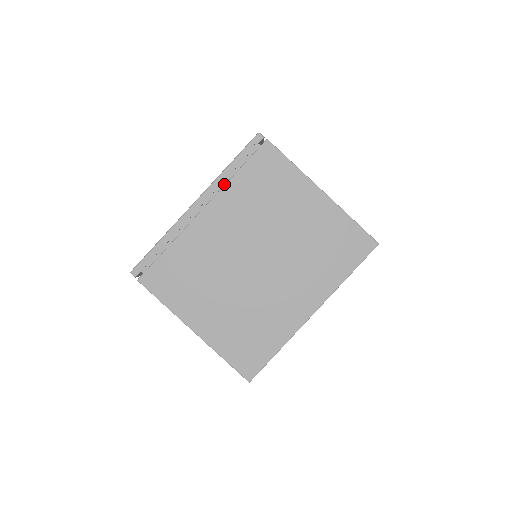
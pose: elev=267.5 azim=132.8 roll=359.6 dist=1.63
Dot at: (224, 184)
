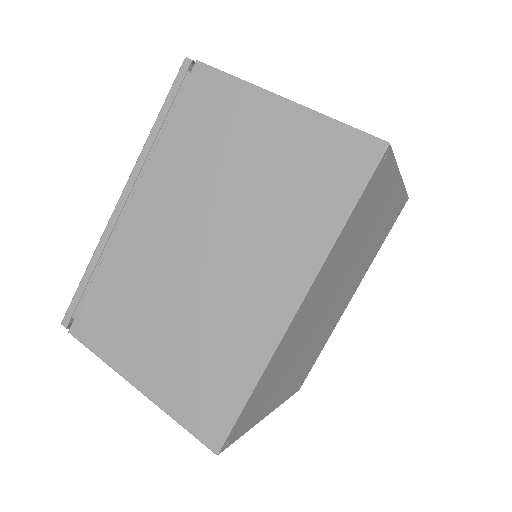
Dot at: occluded
